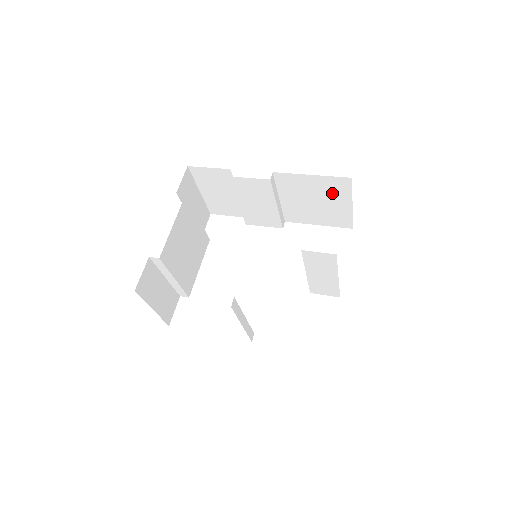
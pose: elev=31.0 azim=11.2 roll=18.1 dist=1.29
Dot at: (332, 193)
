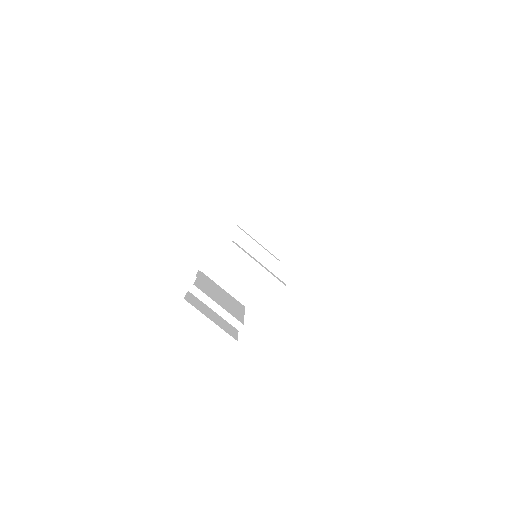
Dot at: occluded
